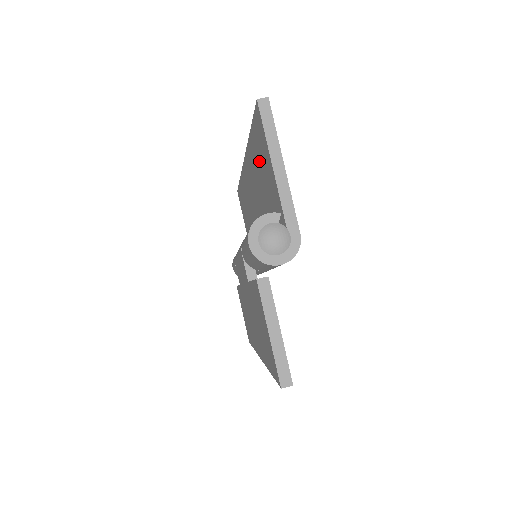
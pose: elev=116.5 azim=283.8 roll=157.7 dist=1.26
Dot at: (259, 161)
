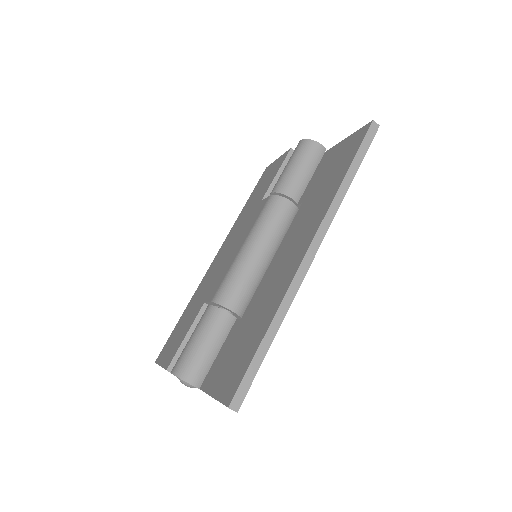
Dot at: (245, 345)
